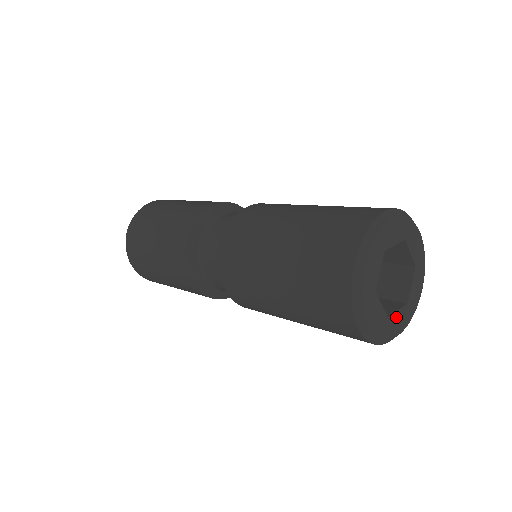
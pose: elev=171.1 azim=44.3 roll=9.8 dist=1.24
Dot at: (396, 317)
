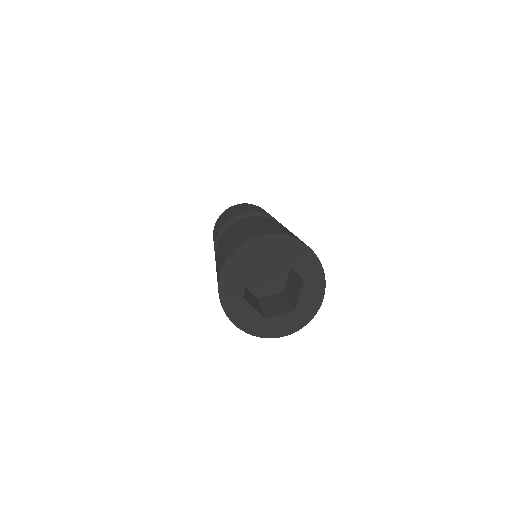
Dot at: (249, 309)
